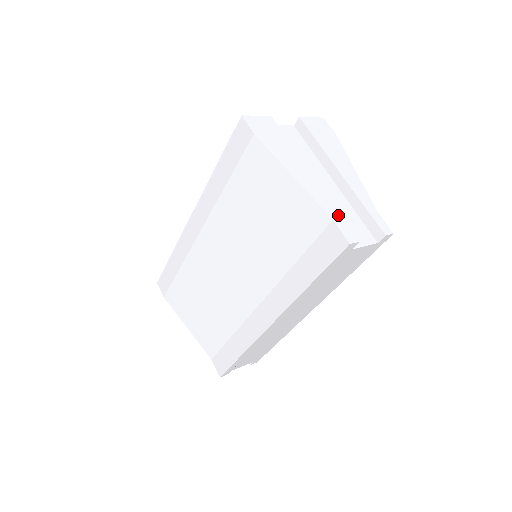
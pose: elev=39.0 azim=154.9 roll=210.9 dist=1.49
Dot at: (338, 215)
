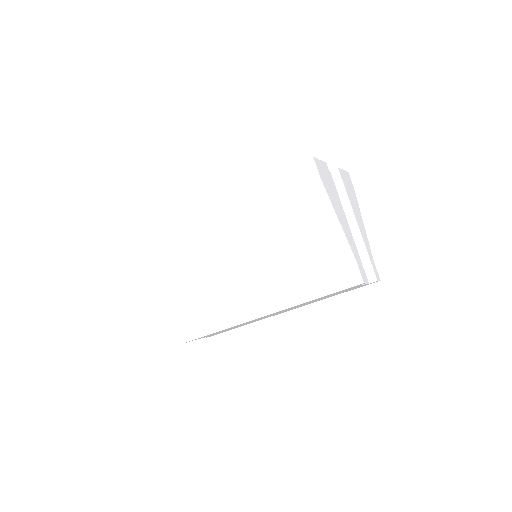
Dot at: (358, 258)
